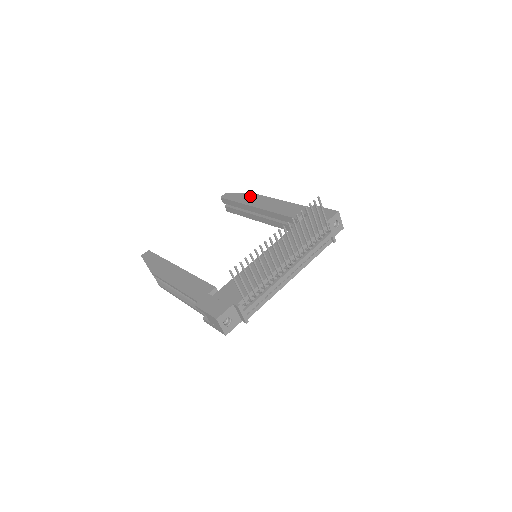
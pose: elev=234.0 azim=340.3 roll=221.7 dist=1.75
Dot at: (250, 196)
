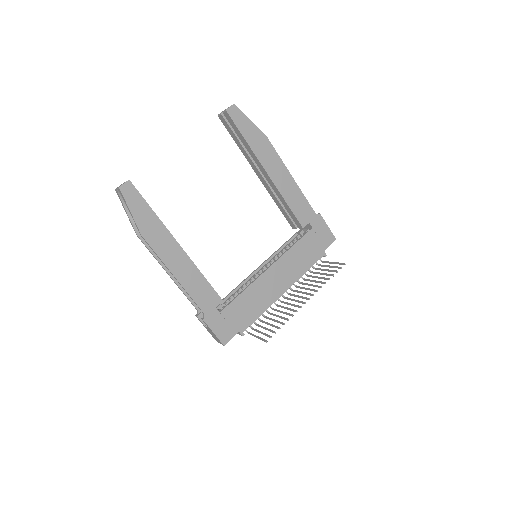
Dot at: (263, 142)
